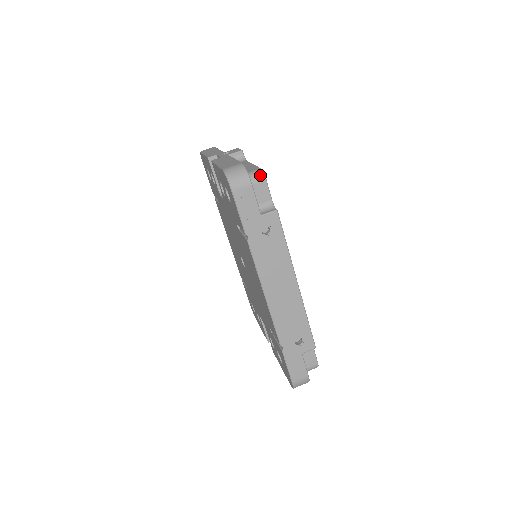
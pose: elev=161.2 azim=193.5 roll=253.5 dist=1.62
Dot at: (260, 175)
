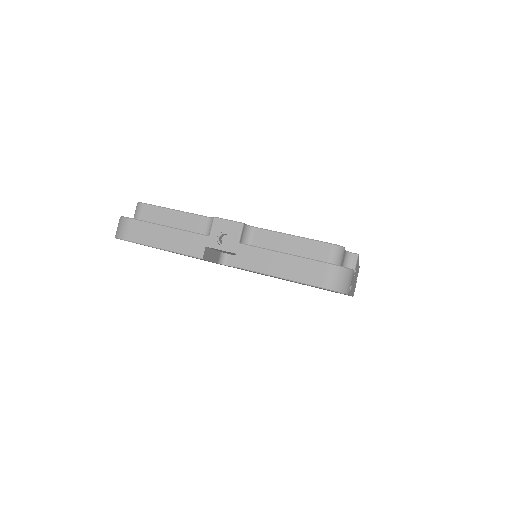
Dot at: (341, 252)
